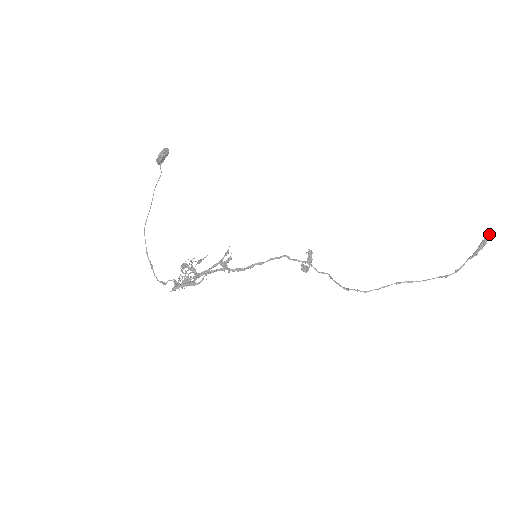
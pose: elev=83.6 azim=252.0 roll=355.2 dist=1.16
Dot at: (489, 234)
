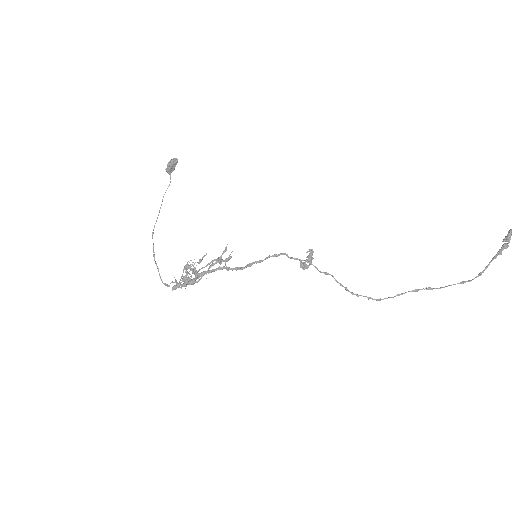
Dot at: out of frame
